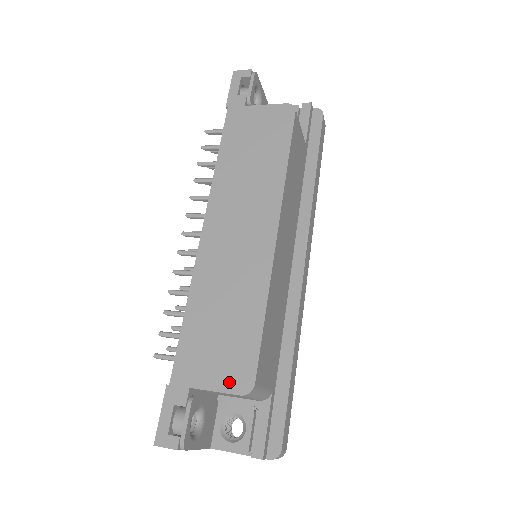
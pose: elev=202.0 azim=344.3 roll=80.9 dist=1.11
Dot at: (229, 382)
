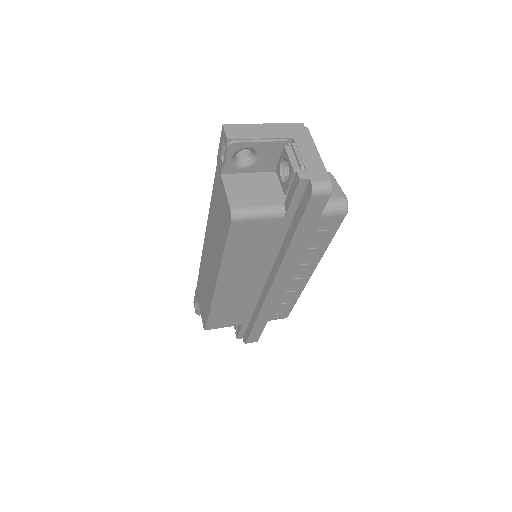
Dot at: (202, 317)
